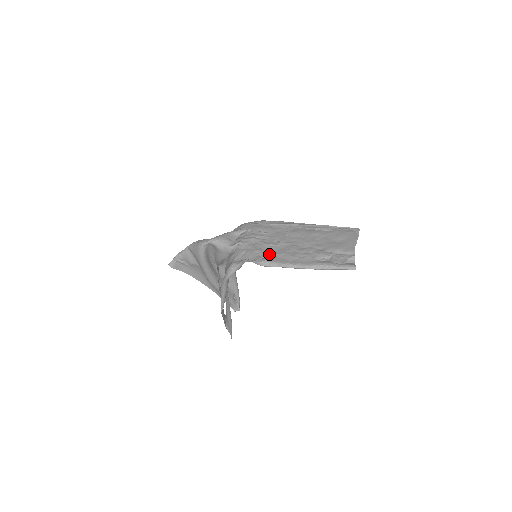
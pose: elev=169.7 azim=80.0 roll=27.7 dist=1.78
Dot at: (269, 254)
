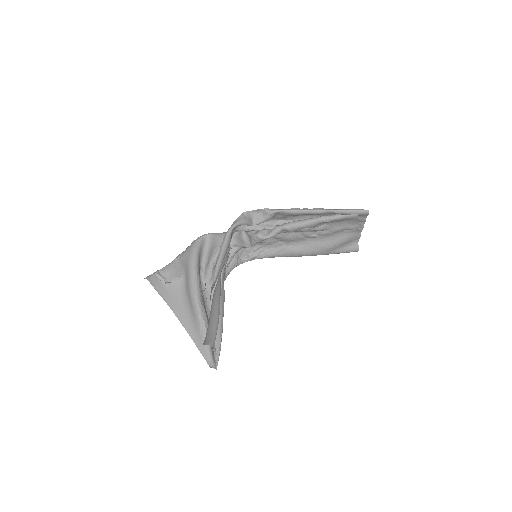
Dot at: (278, 217)
